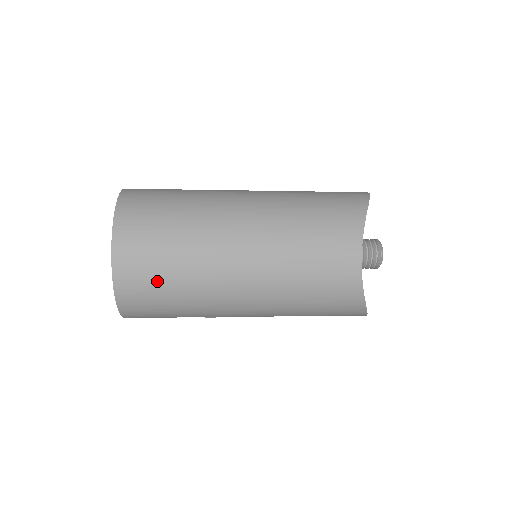
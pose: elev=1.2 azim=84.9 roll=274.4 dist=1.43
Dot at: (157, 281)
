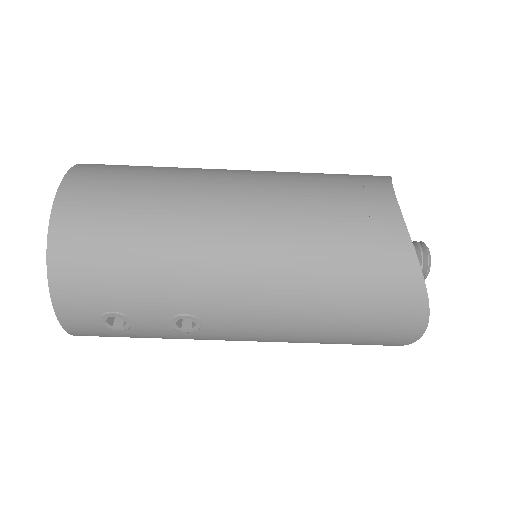
Dot at: (113, 210)
